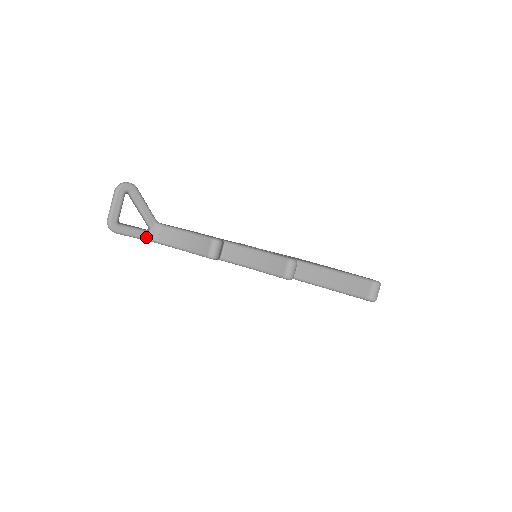
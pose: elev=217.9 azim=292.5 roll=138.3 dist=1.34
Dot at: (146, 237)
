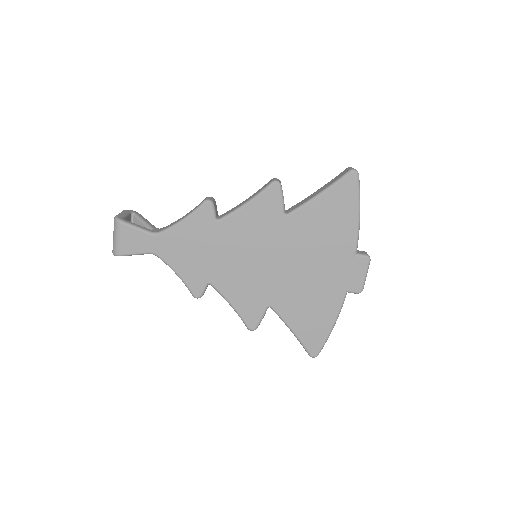
Dot at: (148, 230)
